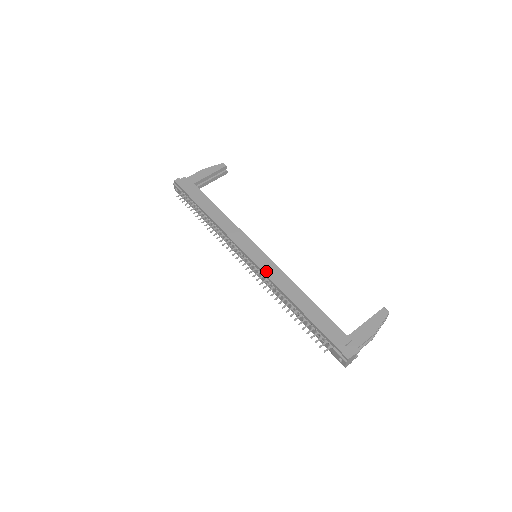
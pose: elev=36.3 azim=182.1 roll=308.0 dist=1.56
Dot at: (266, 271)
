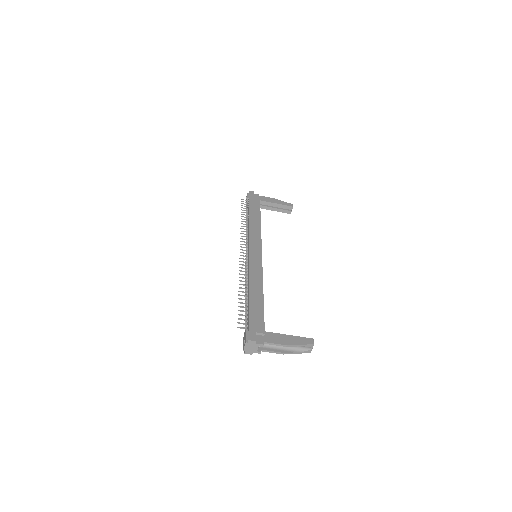
Dot at: (251, 262)
